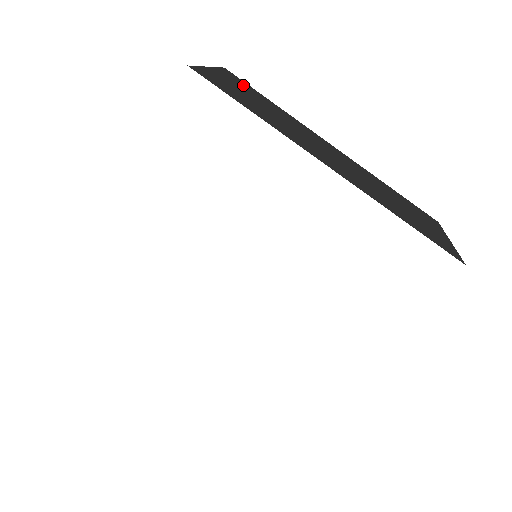
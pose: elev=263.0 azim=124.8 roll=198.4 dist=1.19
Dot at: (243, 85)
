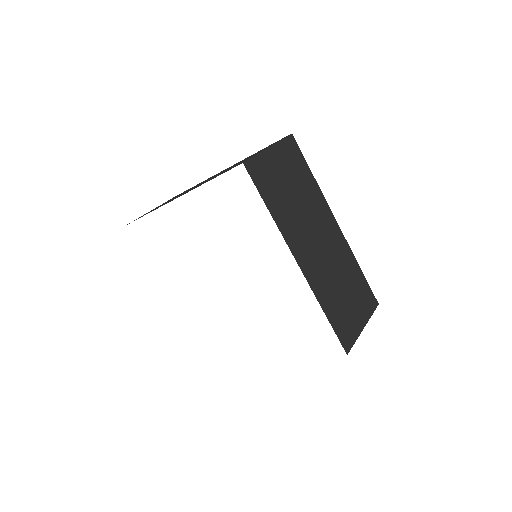
Dot at: (293, 159)
